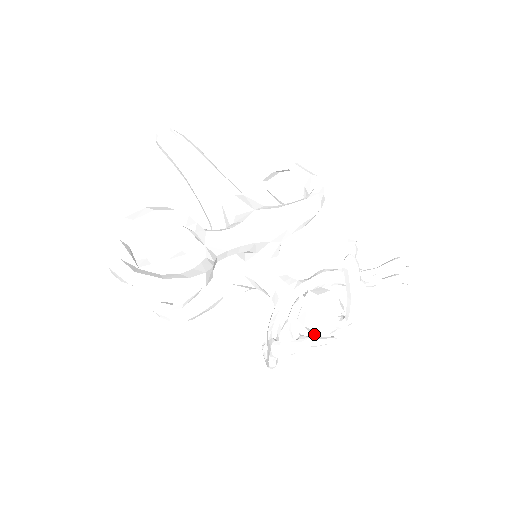
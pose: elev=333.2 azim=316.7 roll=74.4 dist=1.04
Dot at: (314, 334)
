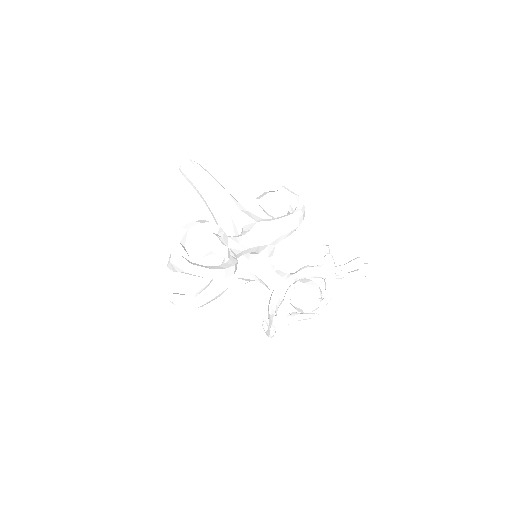
Dot at: (301, 312)
